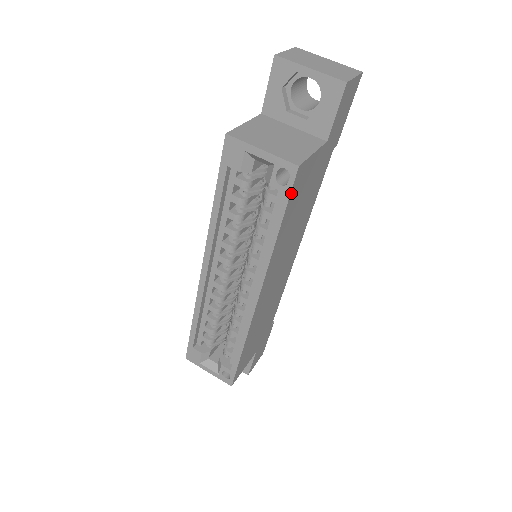
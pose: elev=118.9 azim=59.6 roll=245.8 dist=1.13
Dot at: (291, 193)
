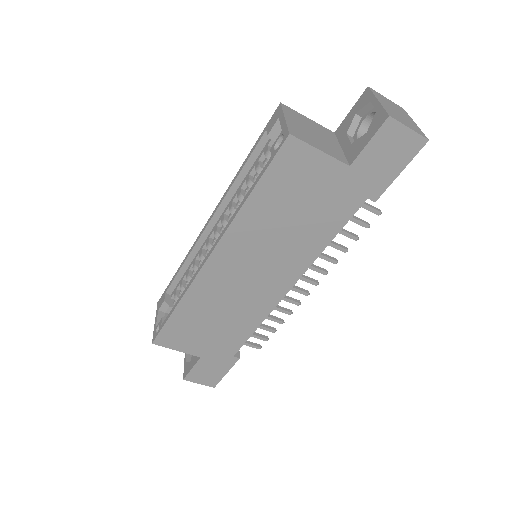
Dot at: (275, 160)
